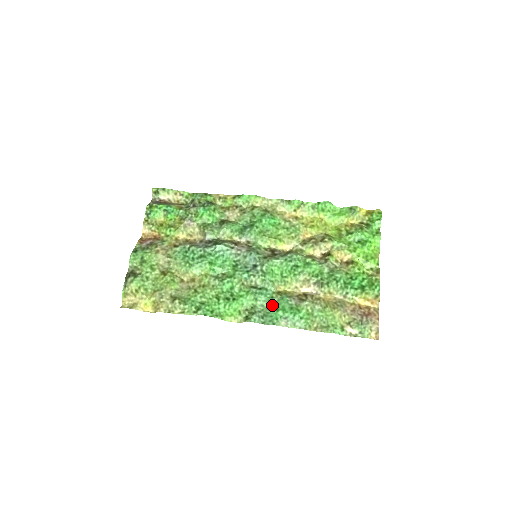
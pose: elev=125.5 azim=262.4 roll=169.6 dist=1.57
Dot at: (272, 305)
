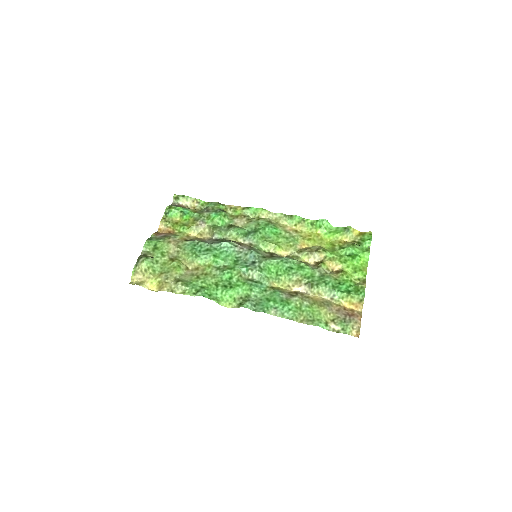
Dot at: (265, 296)
